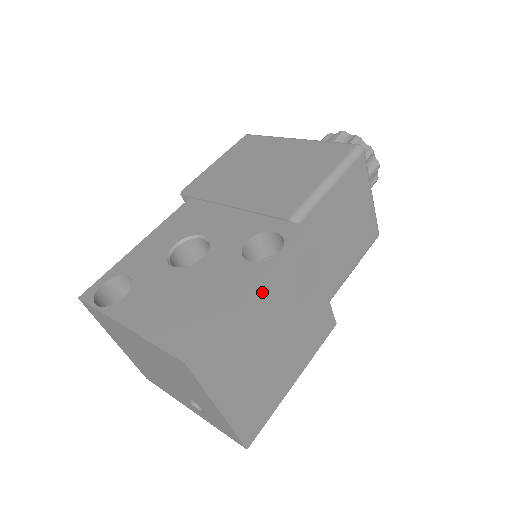
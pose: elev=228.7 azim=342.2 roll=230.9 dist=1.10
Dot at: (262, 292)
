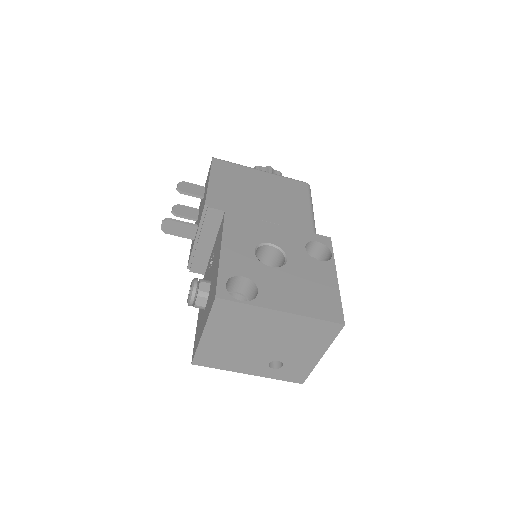
Dot at: occluded
